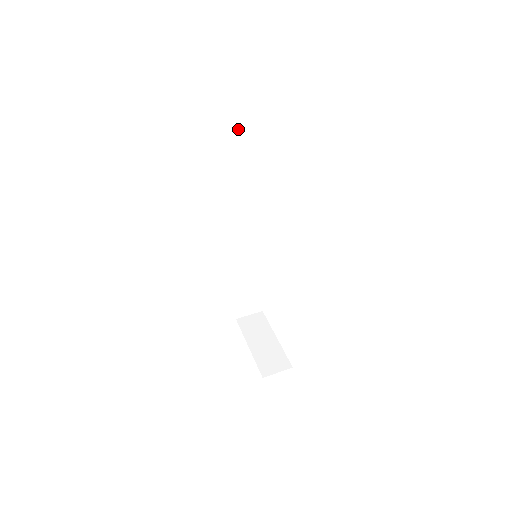
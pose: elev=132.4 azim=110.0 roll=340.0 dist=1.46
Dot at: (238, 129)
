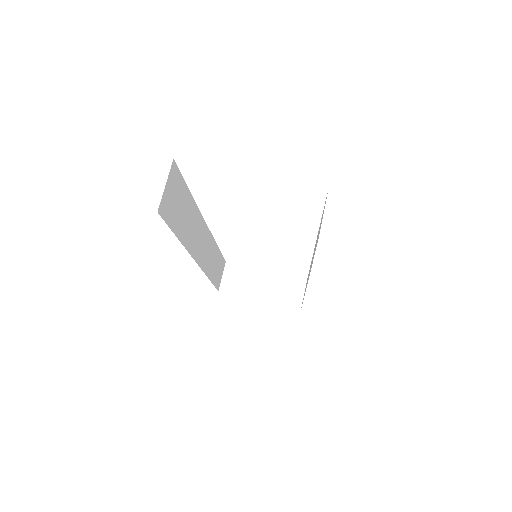
Dot at: (174, 184)
